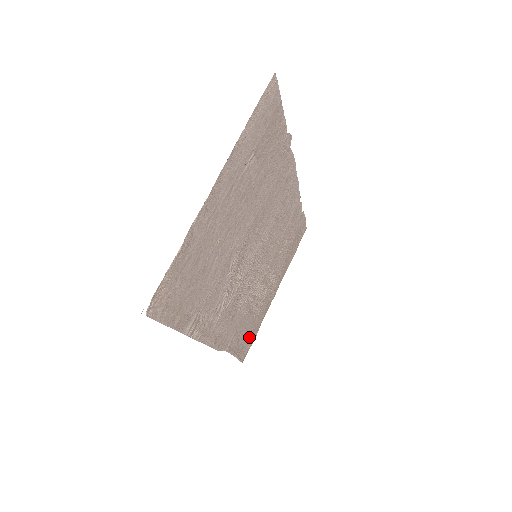
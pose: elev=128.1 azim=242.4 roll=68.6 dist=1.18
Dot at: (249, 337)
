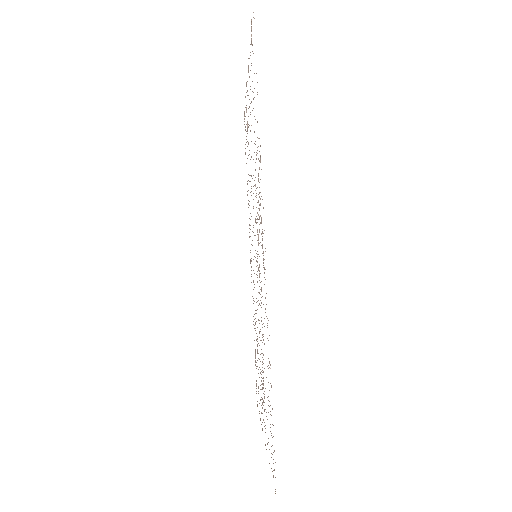
Dot at: occluded
